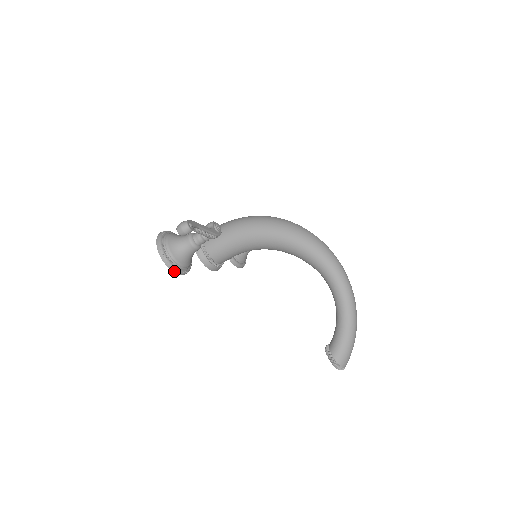
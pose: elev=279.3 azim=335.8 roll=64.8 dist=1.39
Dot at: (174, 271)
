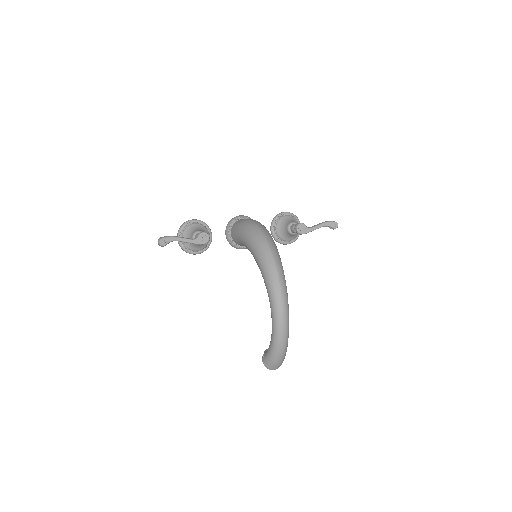
Dot at: (186, 252)
